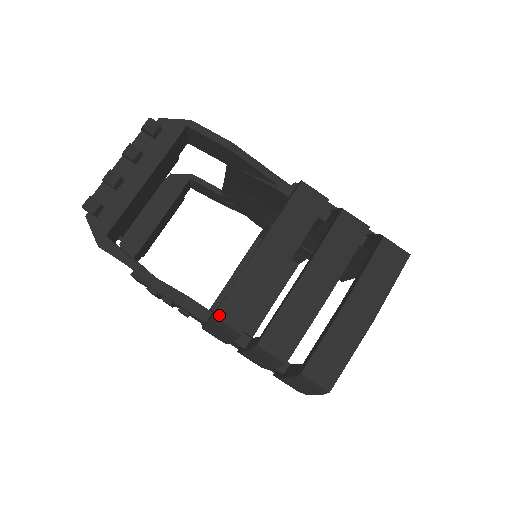
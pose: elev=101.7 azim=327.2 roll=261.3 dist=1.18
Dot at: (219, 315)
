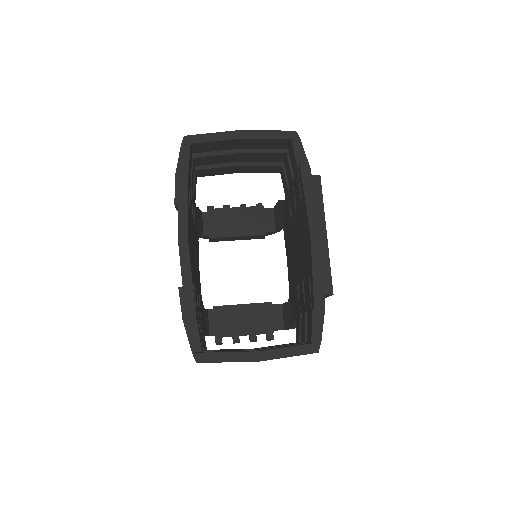
Dot at: occluded
